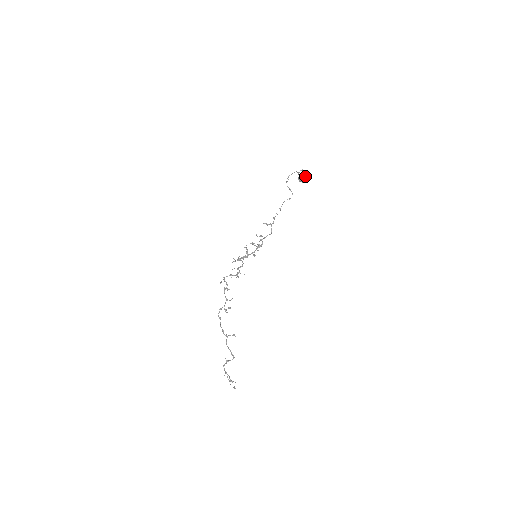
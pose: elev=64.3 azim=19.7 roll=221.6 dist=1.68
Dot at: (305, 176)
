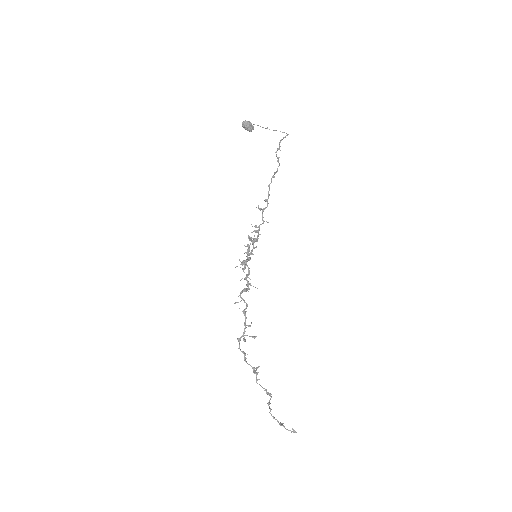
Dot at: occluded
